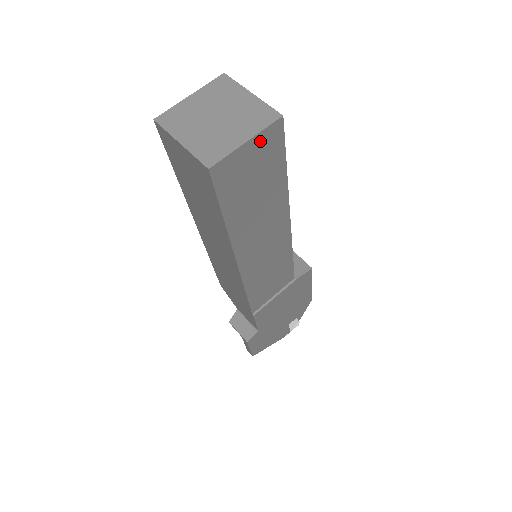
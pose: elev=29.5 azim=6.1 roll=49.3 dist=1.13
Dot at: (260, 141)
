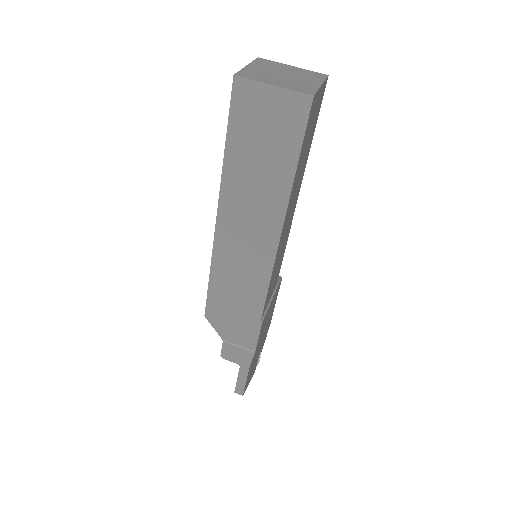
Dot at: (321, 91)
